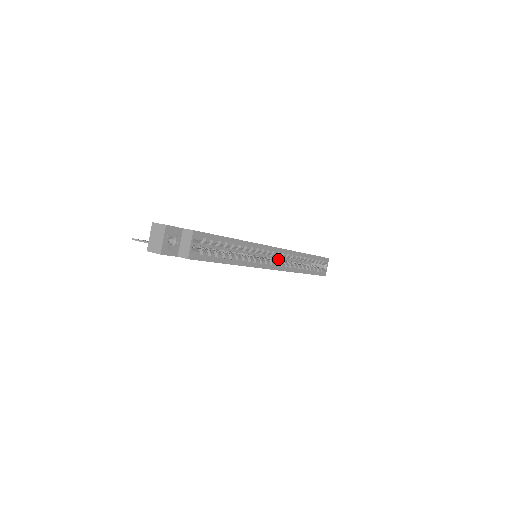
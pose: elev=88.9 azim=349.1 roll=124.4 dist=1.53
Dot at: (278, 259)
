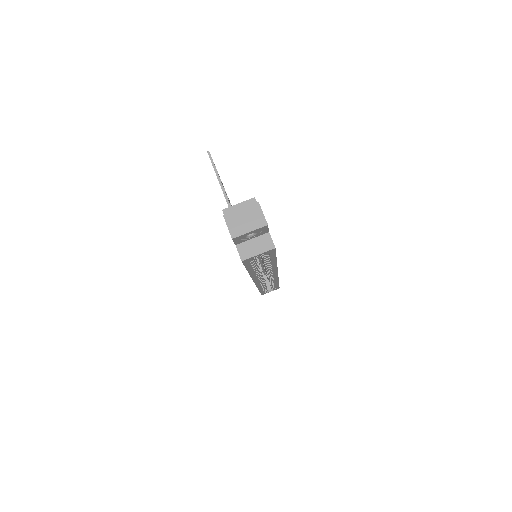
Dot at: occluded
